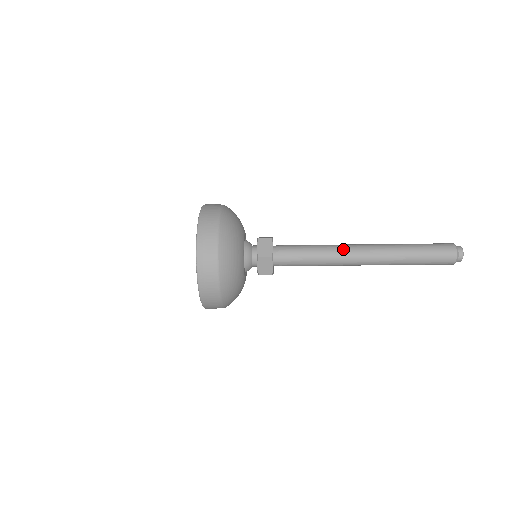
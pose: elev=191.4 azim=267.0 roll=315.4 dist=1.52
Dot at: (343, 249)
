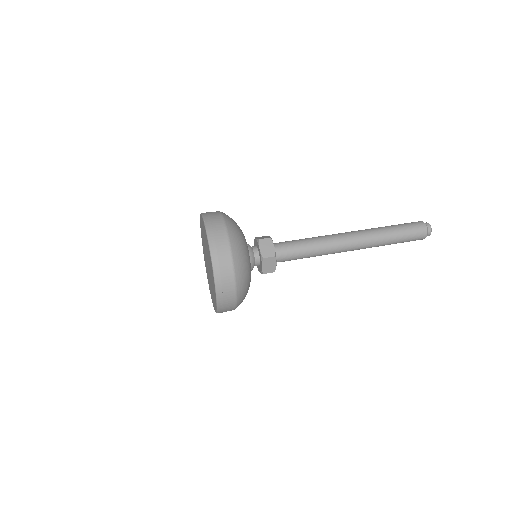
Dot at: (336, 249)
